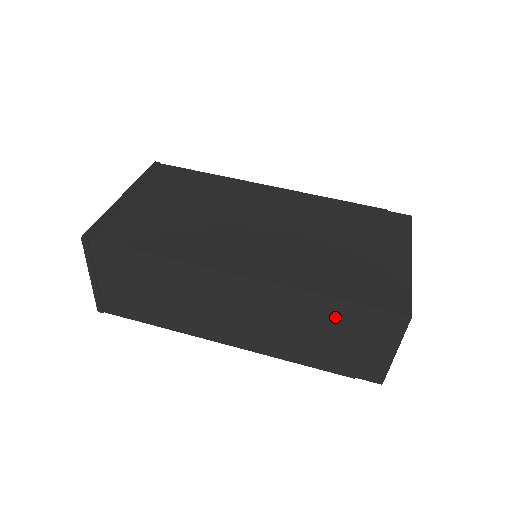
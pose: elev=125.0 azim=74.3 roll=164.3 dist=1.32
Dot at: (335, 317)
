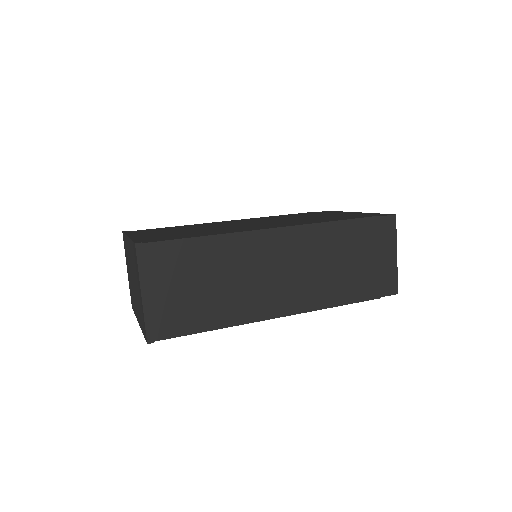
Dot at: (354, 238)
